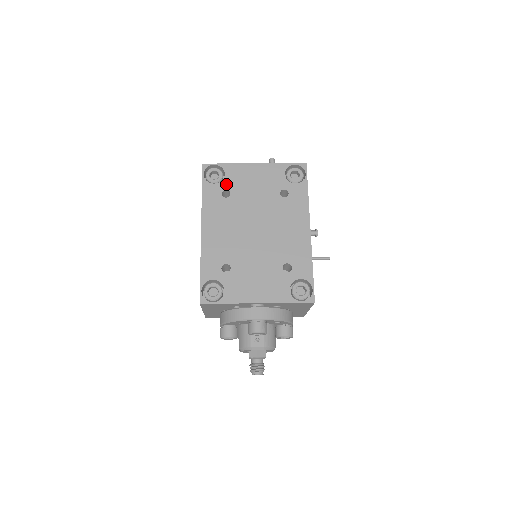
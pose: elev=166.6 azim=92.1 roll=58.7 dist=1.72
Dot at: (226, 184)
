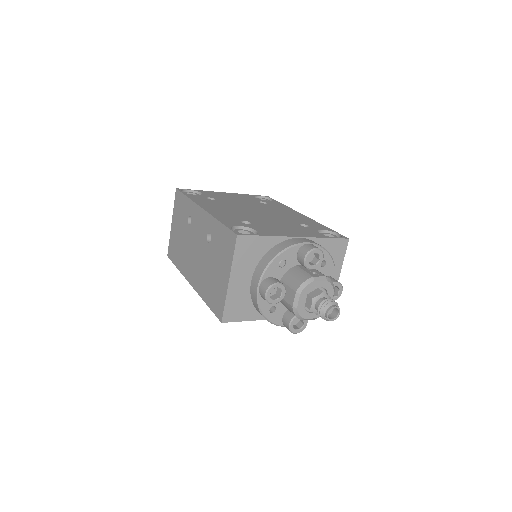
Dot at: (207, 196)
